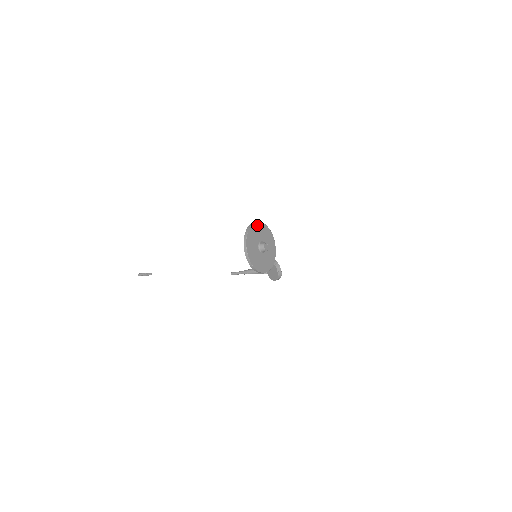
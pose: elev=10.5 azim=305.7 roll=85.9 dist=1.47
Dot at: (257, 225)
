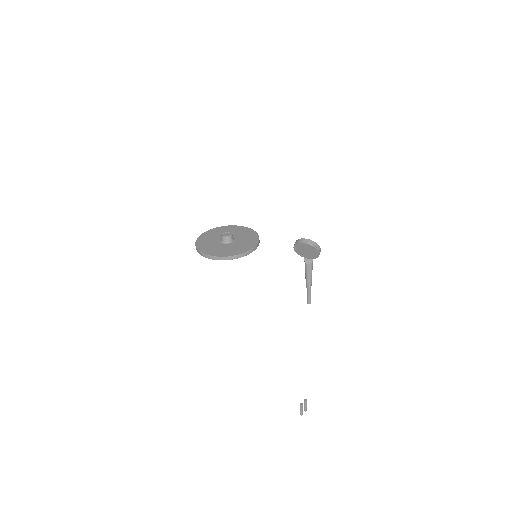
Dot at: (204, 236)
